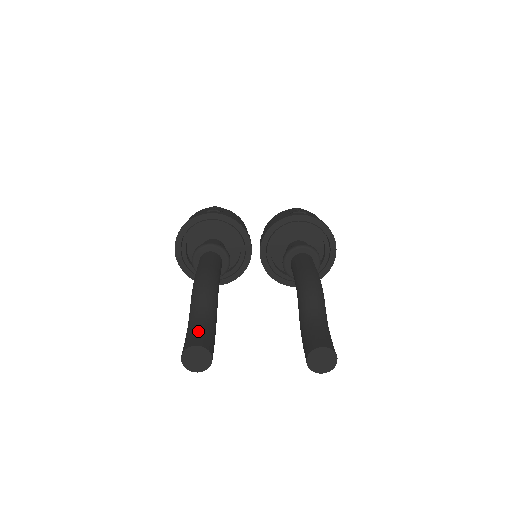
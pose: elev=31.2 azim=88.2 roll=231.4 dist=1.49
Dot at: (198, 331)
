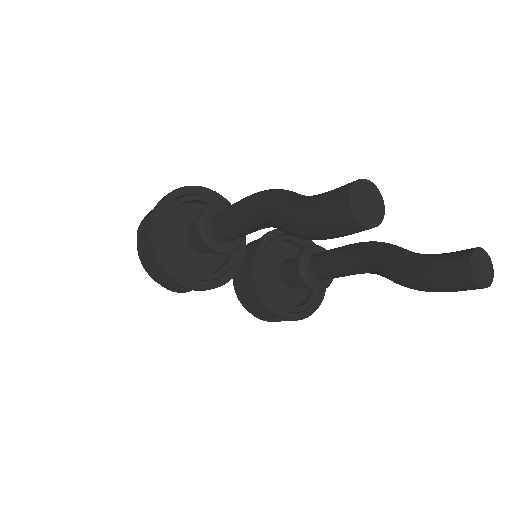
Dot at: occluded
